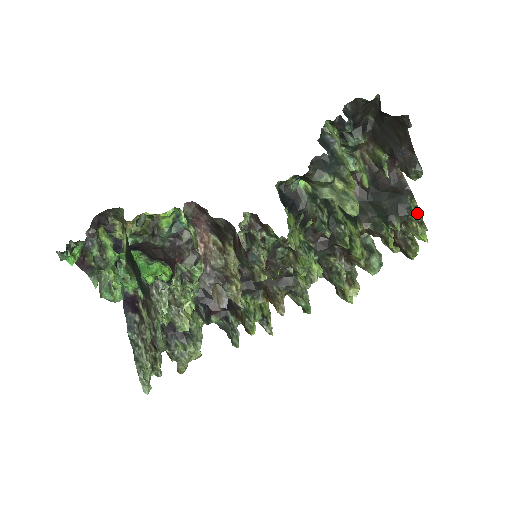
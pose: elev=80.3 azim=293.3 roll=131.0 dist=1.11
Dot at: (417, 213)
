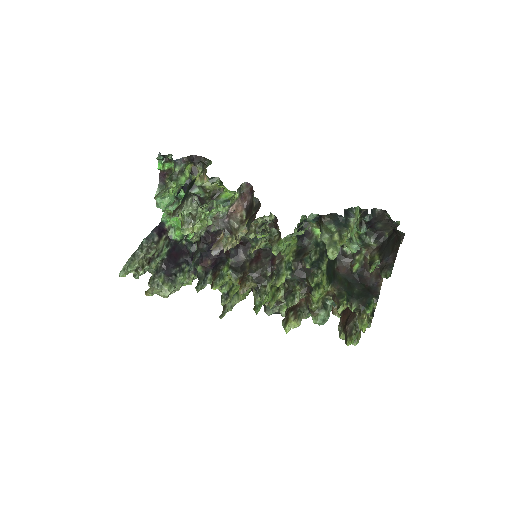
Dot at: (372, 312)
